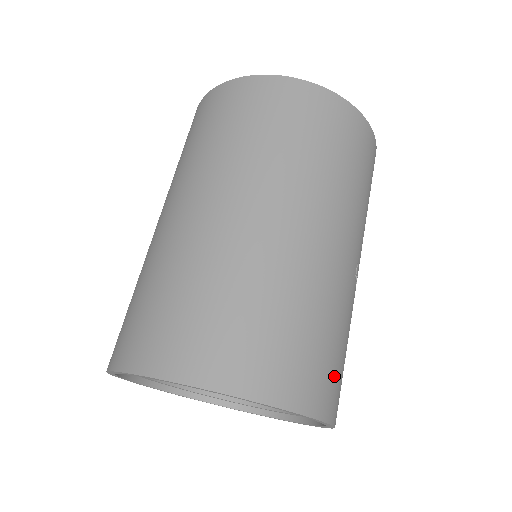
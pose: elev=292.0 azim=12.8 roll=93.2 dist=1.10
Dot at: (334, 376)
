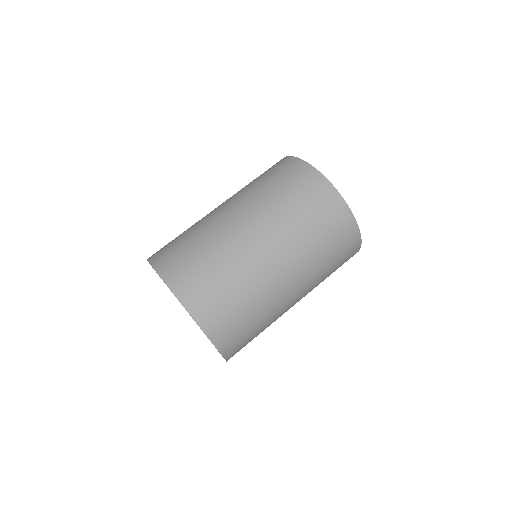
Dot at: (244, 345)
